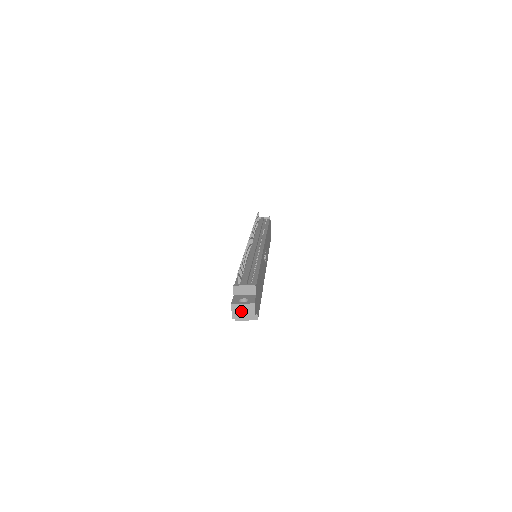
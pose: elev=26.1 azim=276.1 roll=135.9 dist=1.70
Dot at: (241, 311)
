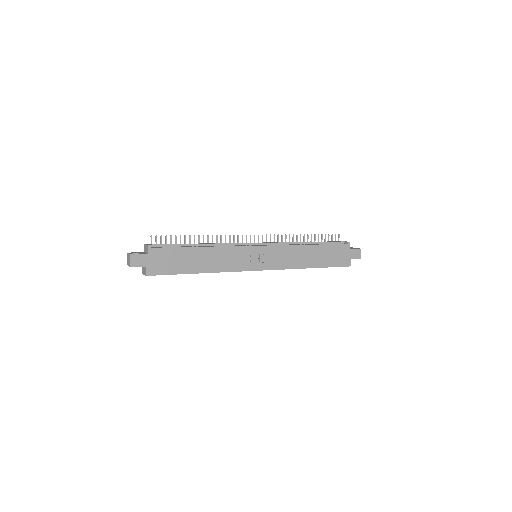
Dot at: (128, 260)
